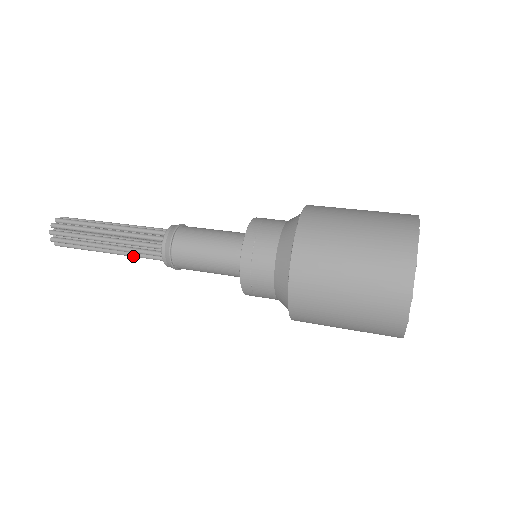
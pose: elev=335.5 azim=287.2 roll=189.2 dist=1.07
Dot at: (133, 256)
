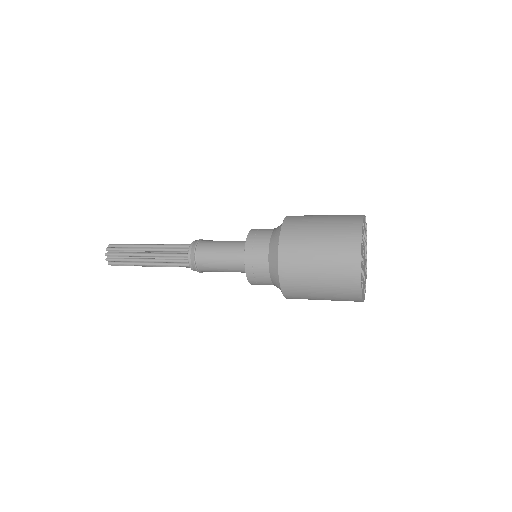
Dot at: (165, 261)
